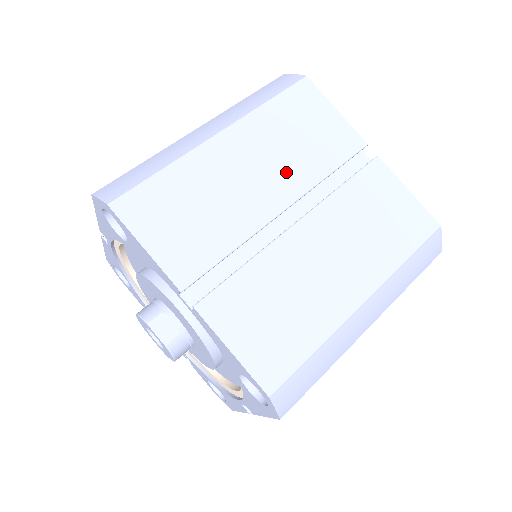
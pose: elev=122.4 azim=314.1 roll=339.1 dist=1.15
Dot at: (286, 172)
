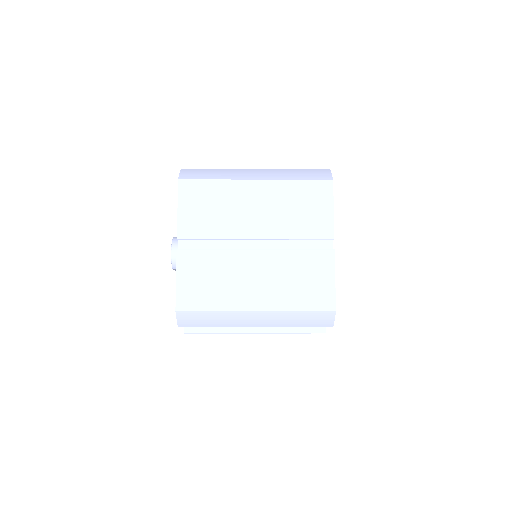
Dot at: occluded
